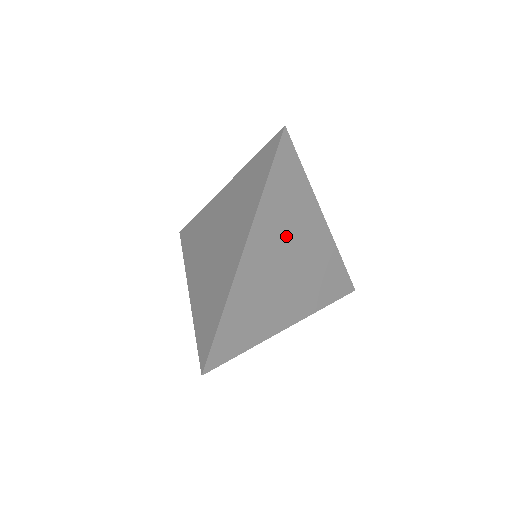
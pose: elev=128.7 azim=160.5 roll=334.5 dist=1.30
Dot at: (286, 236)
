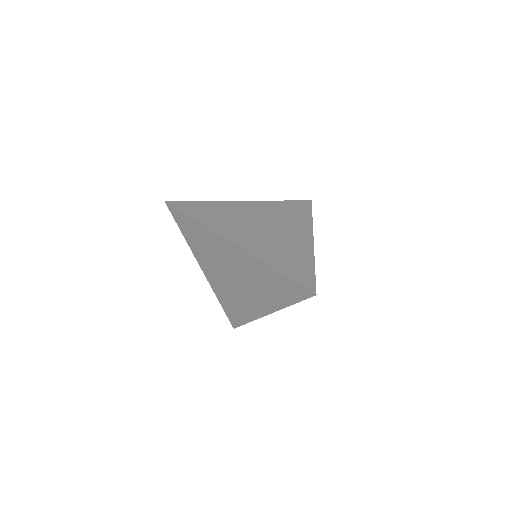
Dot at: (241, 223)
